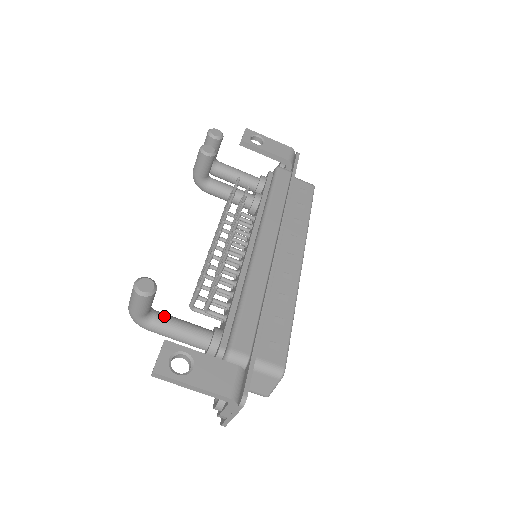
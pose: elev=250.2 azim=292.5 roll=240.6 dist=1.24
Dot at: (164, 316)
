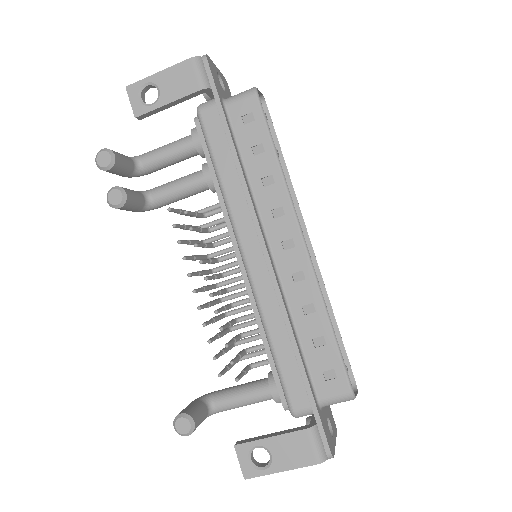
Dot at: (222, 400)
